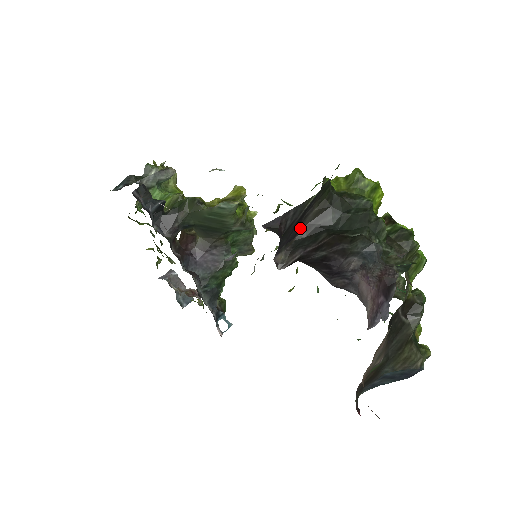
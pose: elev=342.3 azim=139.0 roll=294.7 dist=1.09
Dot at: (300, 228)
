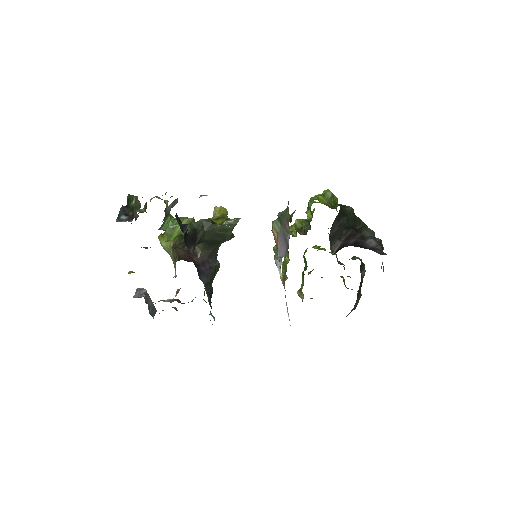
Dot at: (331, 228)
